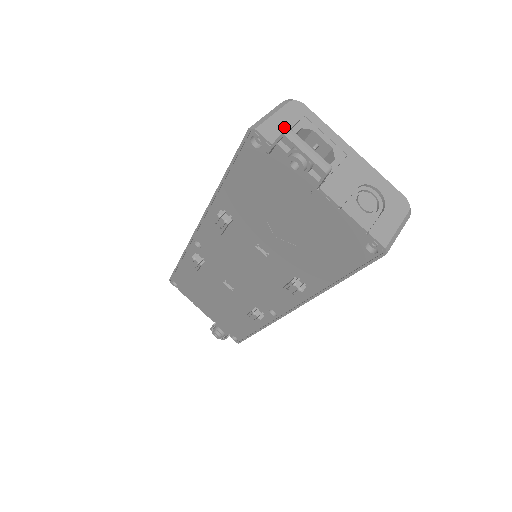
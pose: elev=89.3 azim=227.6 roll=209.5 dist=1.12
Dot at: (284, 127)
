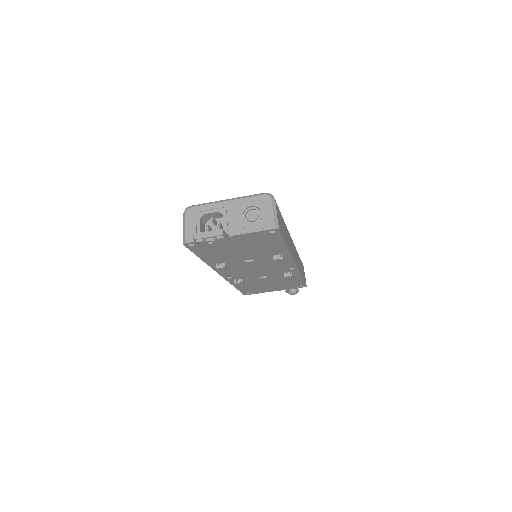
Dot at: (193, 228)
